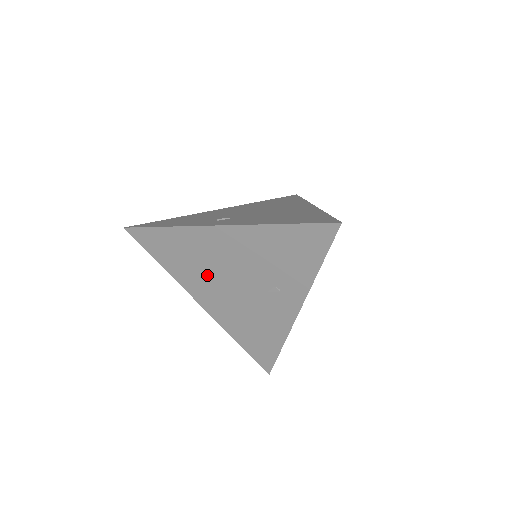
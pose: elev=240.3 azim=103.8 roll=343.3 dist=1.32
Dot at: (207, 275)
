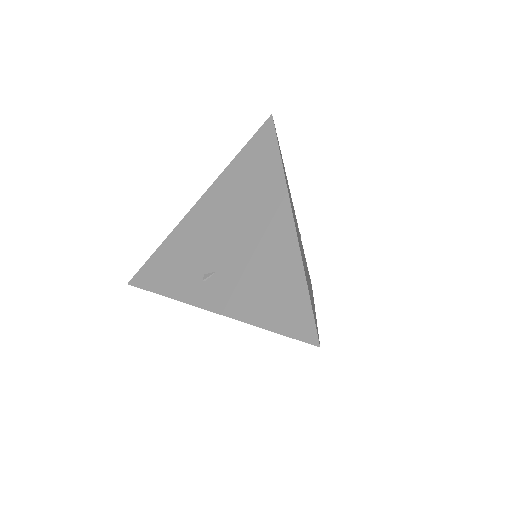
Dot at: occluded
